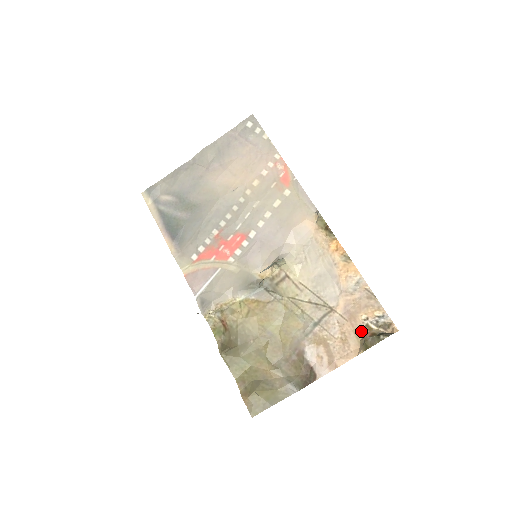
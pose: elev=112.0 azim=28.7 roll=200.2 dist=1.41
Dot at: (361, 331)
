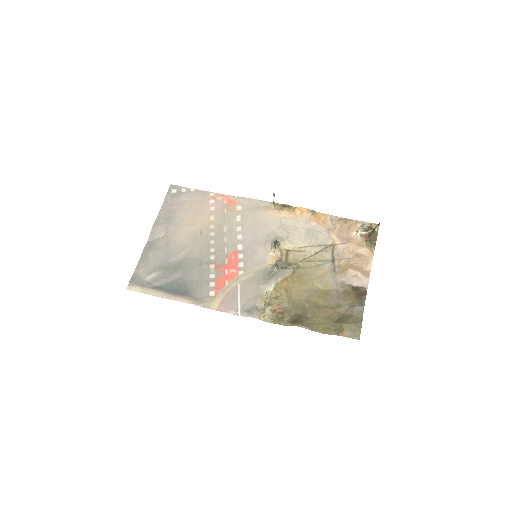
Dot at: (361, 241)
